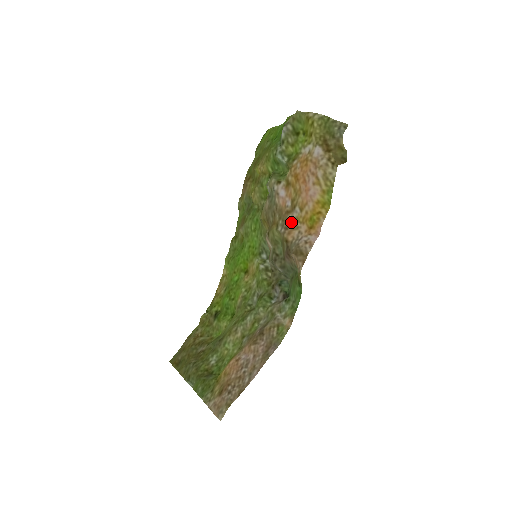
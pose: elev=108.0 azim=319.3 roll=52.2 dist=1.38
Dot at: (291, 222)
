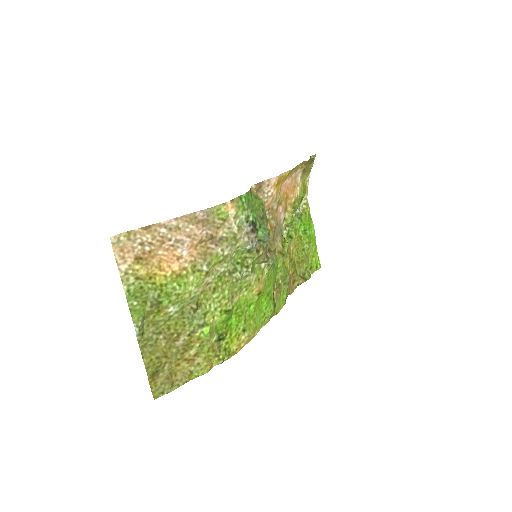
Dot at: (273, 205)
